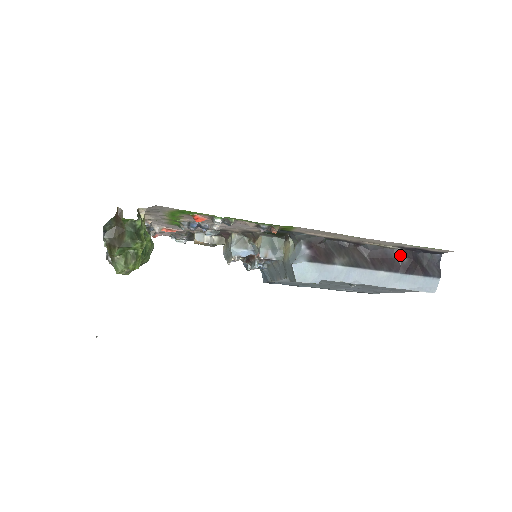
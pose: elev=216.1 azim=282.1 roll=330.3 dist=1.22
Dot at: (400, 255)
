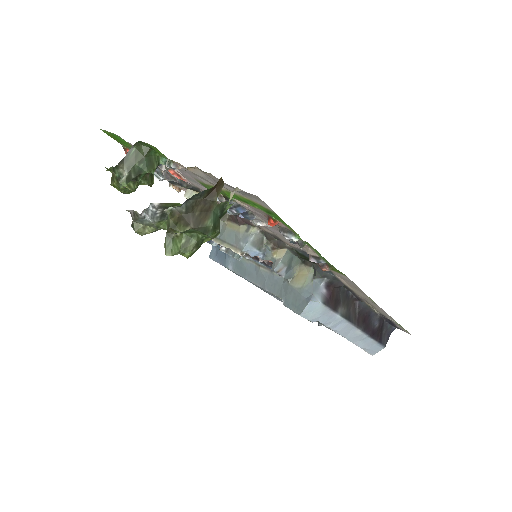
Dot at: (376, 320)
